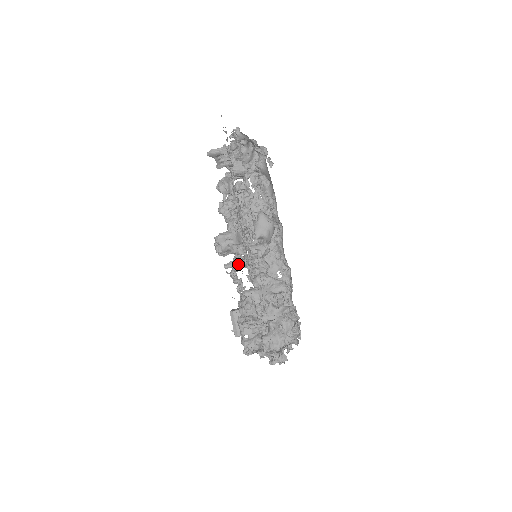
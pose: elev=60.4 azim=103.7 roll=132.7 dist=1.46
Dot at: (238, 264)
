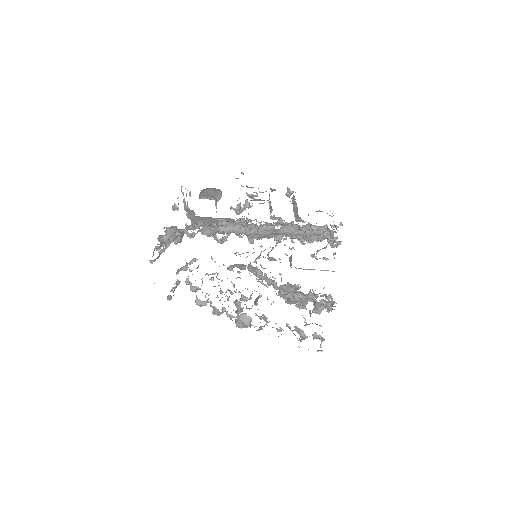
Dot at: occluded
